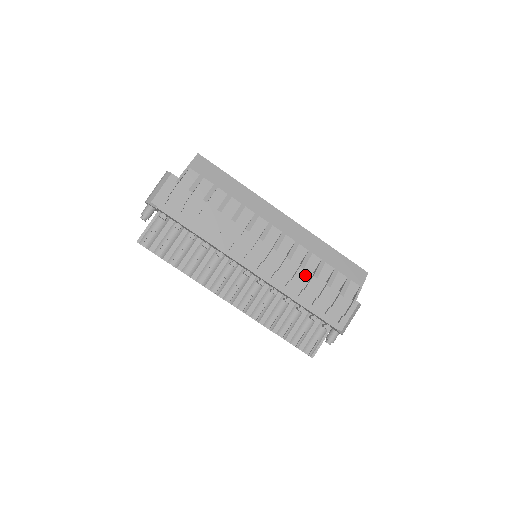
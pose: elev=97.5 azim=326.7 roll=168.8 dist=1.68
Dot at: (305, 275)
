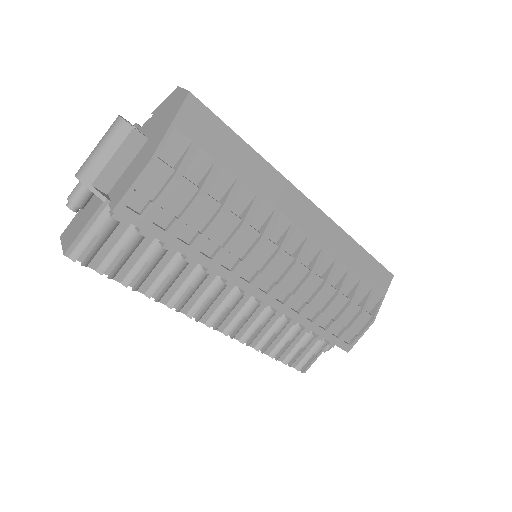
Dot at: (326, 293)
